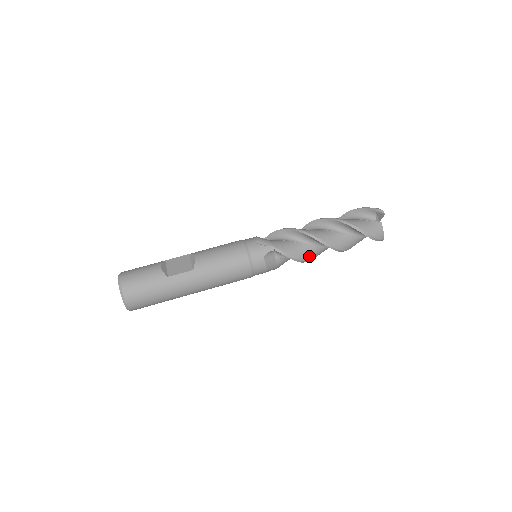
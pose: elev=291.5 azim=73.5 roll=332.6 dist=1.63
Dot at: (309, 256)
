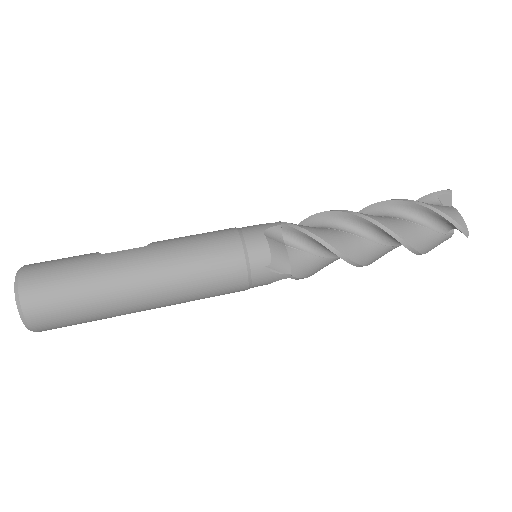
Dot at: (343, 244)
